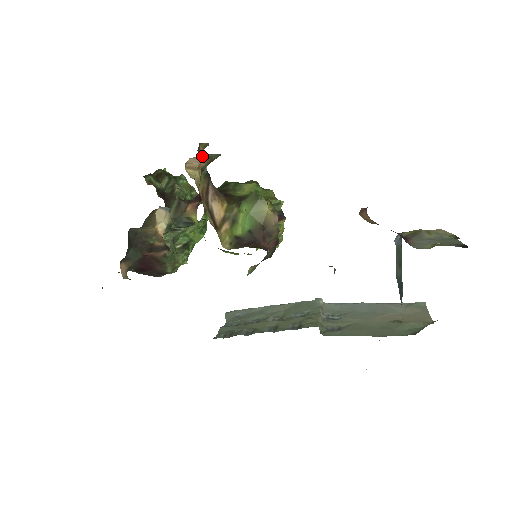
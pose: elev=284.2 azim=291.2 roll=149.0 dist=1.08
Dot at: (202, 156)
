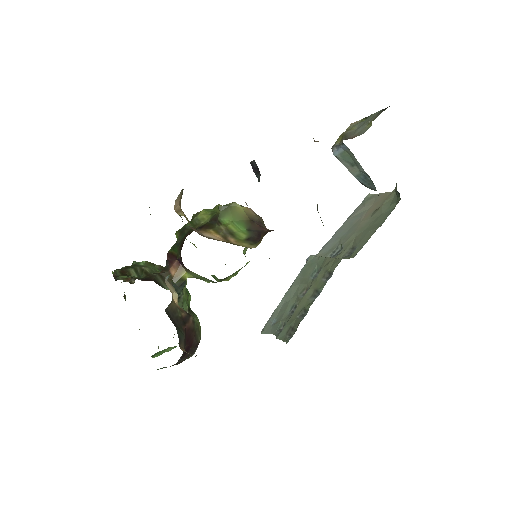
Dot at: (179, 195)
